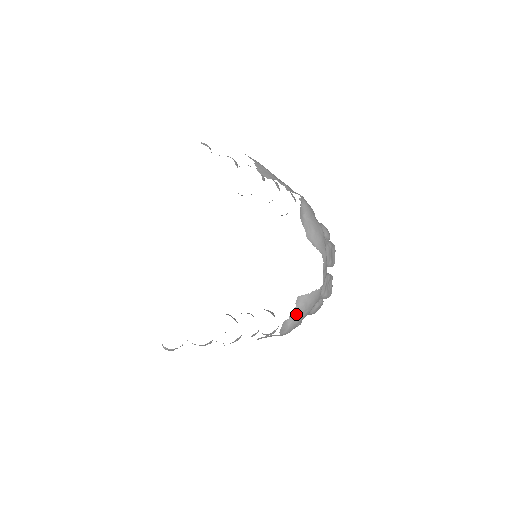
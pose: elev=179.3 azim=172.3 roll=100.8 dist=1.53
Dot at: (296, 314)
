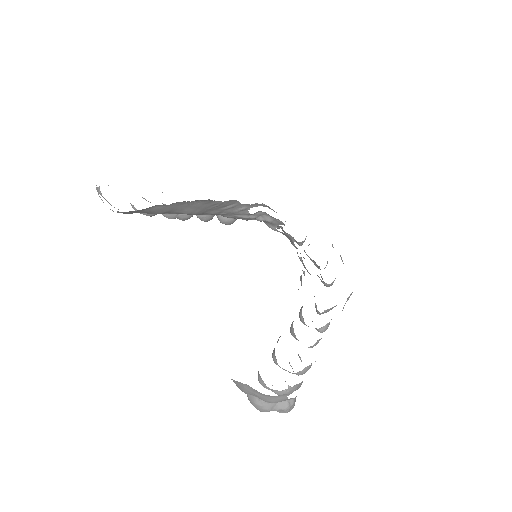
Dot at: occluded
